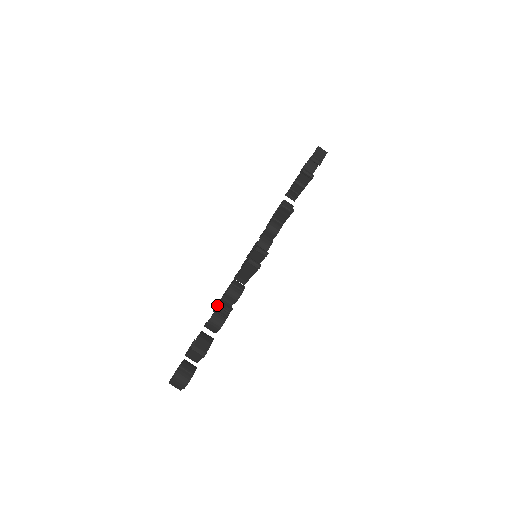
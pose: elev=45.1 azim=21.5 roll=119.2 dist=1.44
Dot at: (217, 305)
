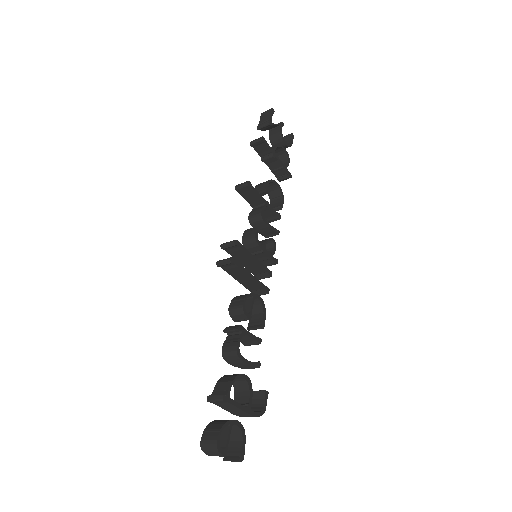
Dot at: occluded
